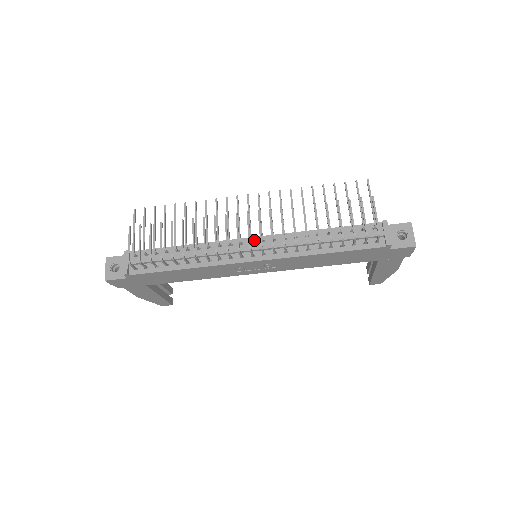
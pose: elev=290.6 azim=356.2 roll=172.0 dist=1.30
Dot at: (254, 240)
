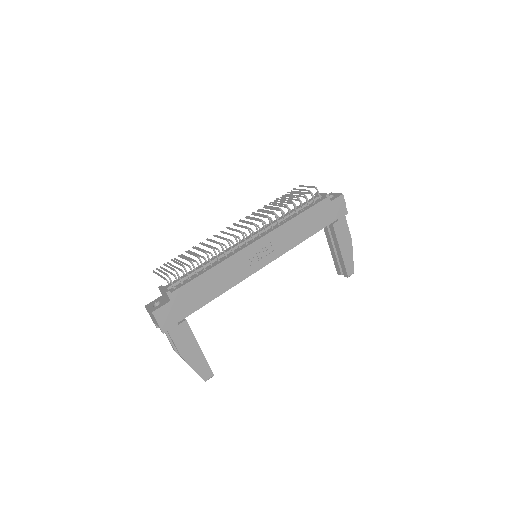
Dot at: occluded
